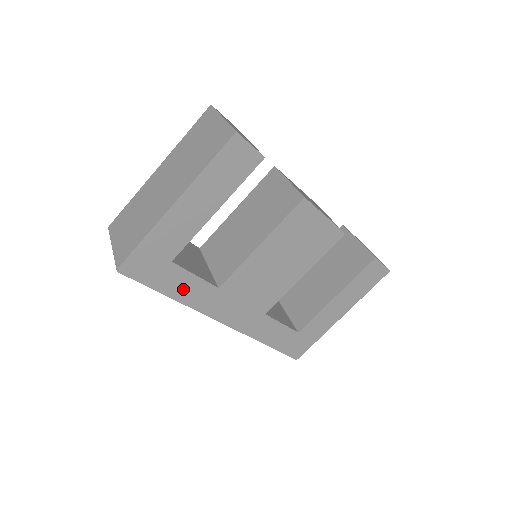
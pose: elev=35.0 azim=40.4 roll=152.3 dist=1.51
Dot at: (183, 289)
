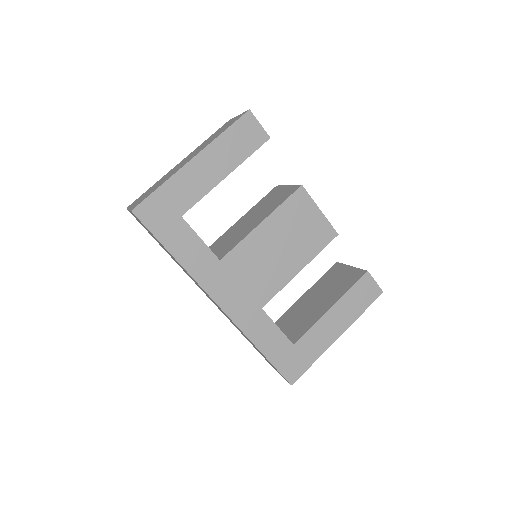
Dot at: (187, 251)
